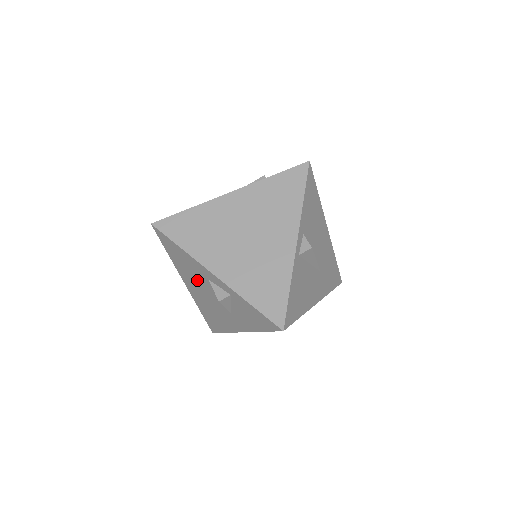
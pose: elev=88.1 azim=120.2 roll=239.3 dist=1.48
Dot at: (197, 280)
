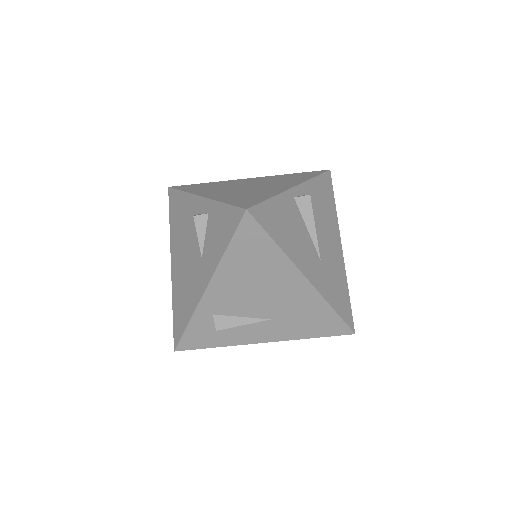
Dot at: (184, 235)
